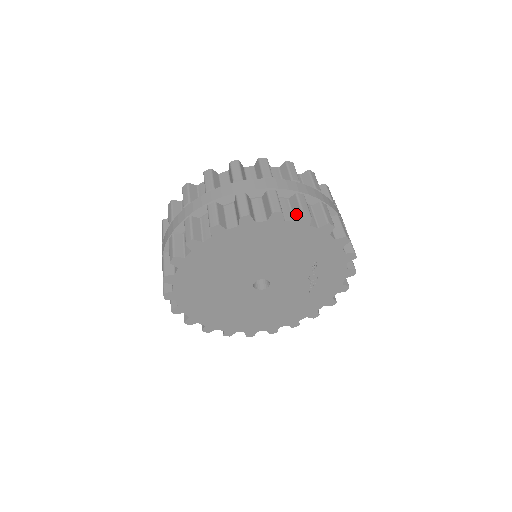
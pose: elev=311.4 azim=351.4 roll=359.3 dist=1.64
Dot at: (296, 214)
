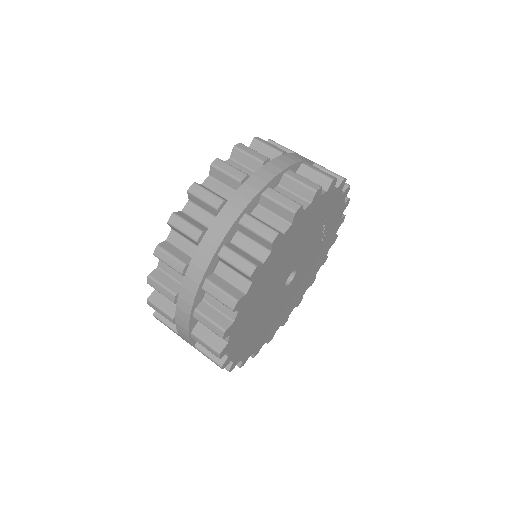
Dot at: (306, 195)
